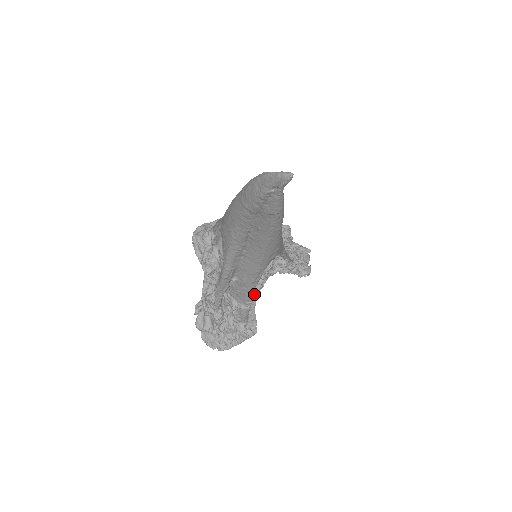
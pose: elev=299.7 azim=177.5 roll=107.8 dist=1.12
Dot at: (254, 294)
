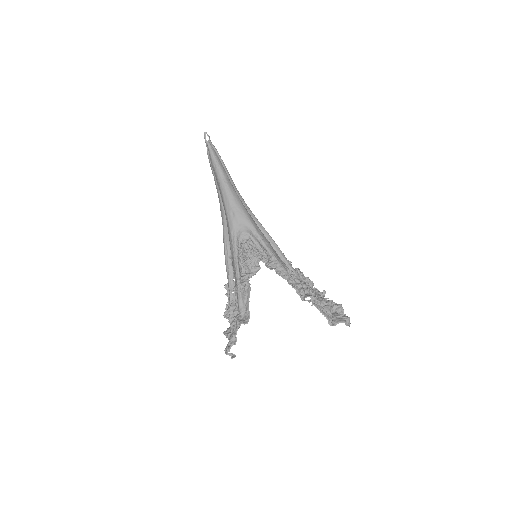
Dot at: (247, 281)
